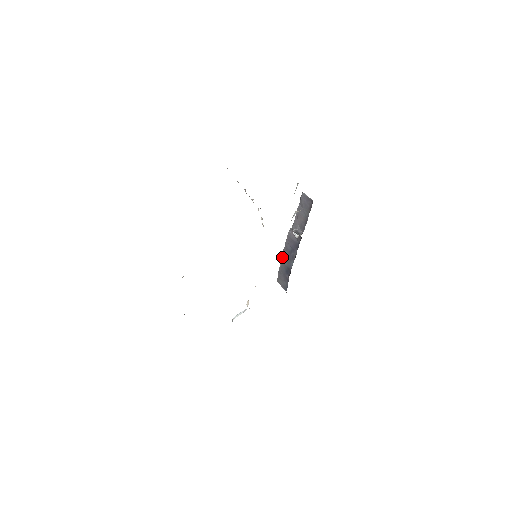
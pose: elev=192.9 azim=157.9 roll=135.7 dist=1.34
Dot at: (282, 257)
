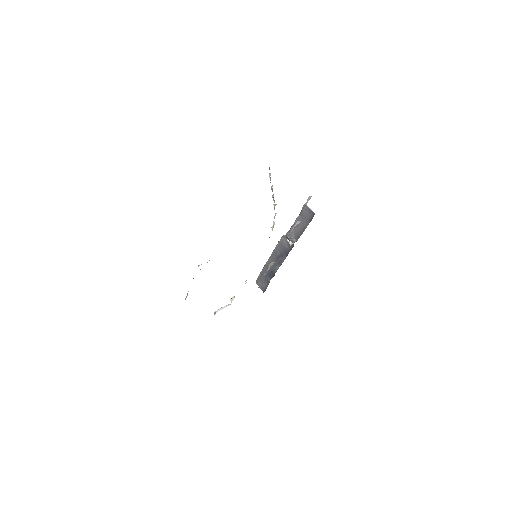
Dot at: (268, 260)
